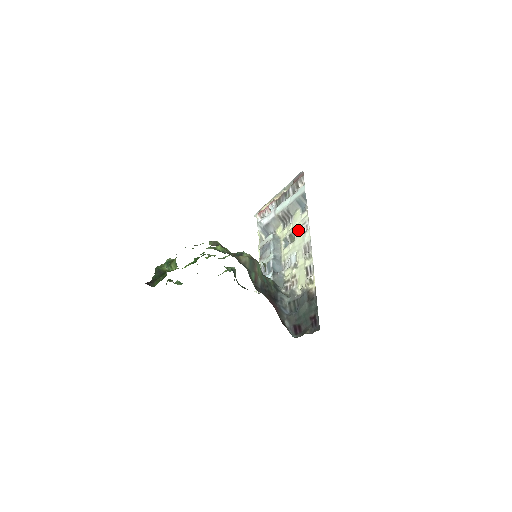
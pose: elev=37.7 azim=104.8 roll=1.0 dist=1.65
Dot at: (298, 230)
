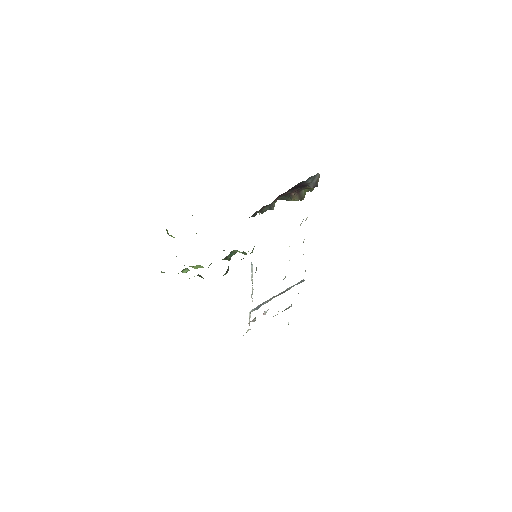
Dot at: occluded
